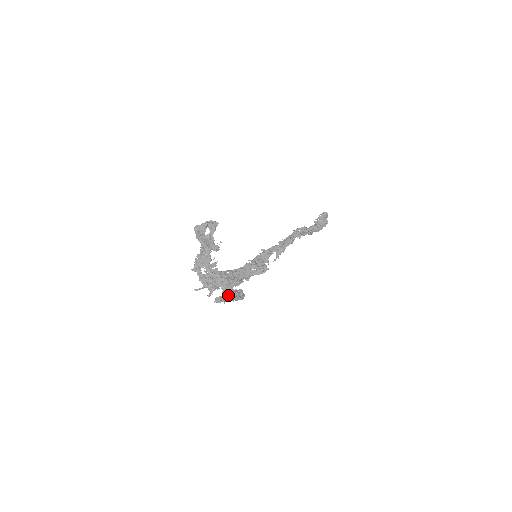
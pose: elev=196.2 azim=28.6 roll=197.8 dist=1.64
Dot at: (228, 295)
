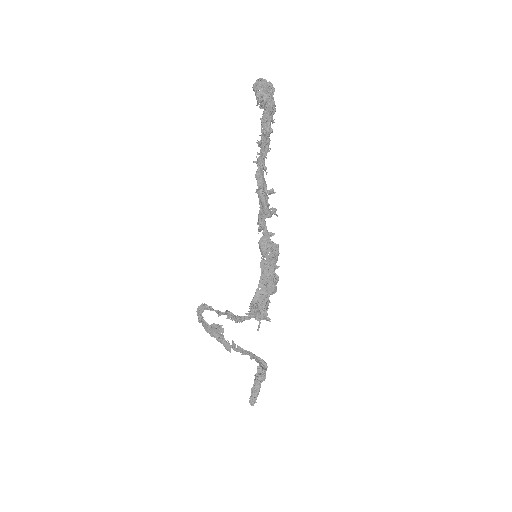
Dot at: (252, 395)
